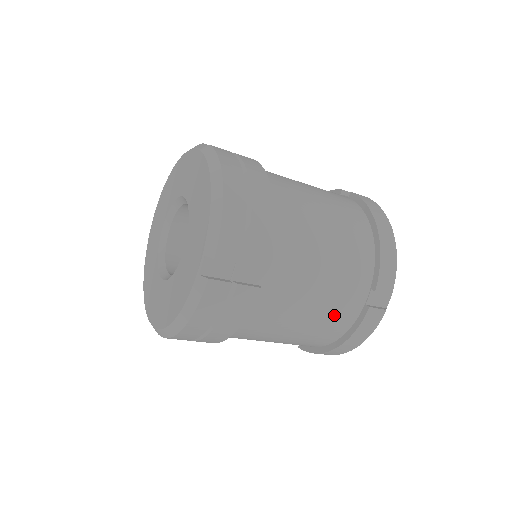
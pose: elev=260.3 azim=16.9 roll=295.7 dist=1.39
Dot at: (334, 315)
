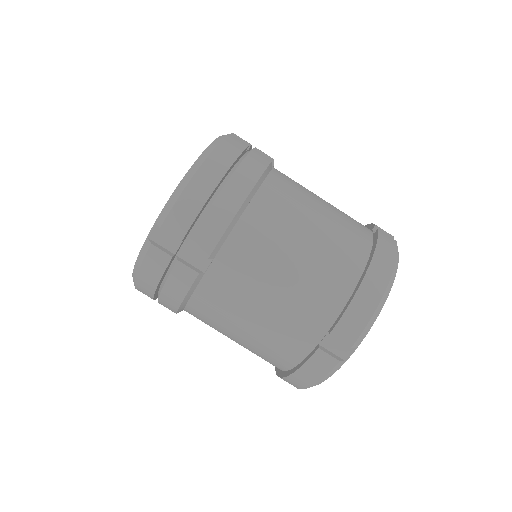
Dot at: (281, 338)
